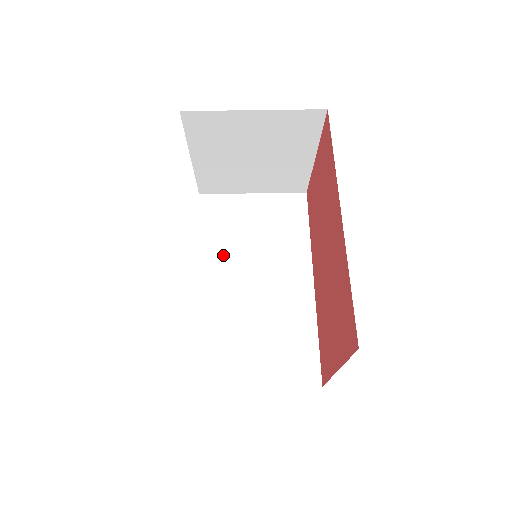
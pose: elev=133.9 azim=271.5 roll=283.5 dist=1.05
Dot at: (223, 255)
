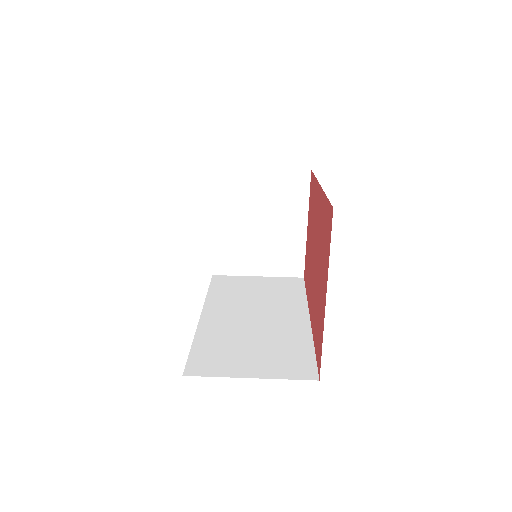
Dot at: (228, 303)
